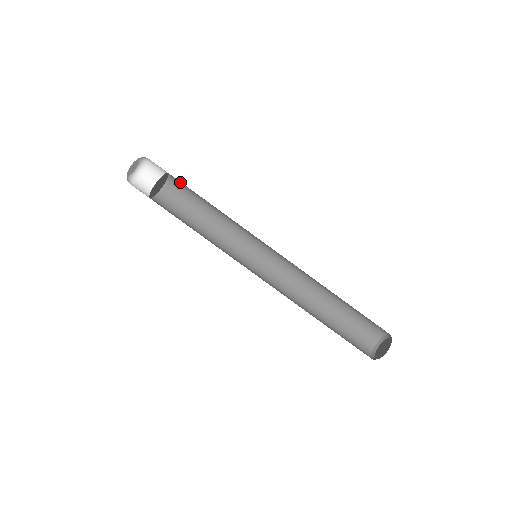
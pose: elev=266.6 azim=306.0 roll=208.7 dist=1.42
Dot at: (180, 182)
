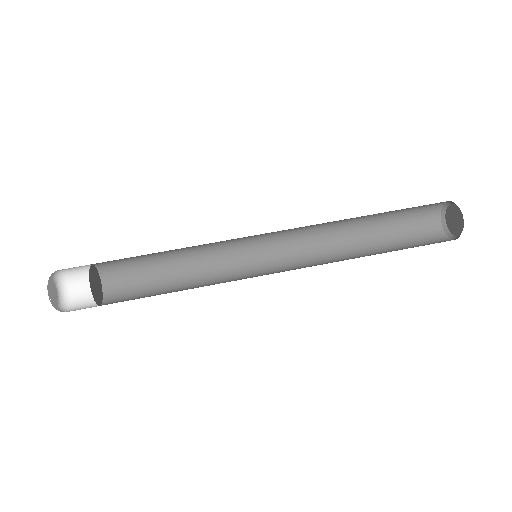
Dot at: (115, 265)
